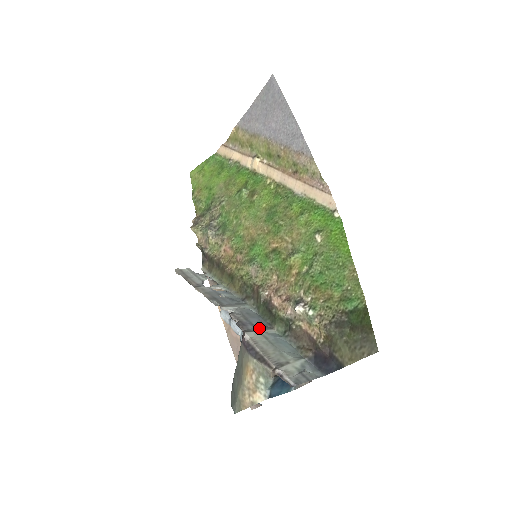
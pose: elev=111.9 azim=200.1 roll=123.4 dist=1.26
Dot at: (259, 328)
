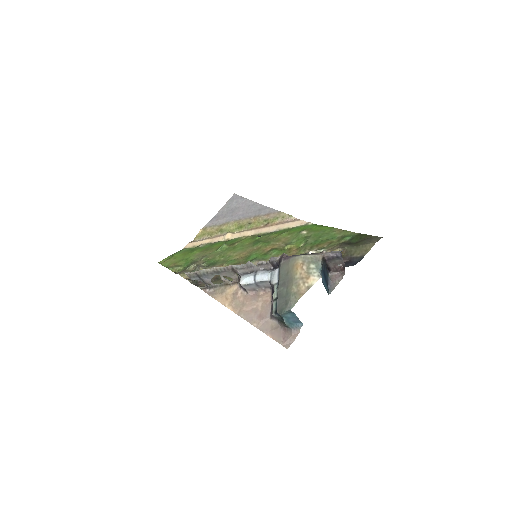
Dot at: occluded
